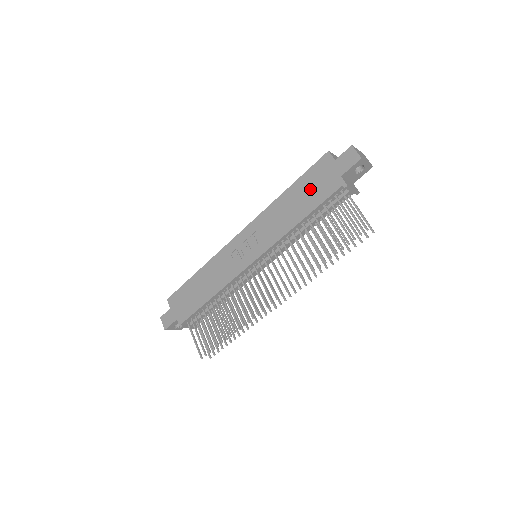
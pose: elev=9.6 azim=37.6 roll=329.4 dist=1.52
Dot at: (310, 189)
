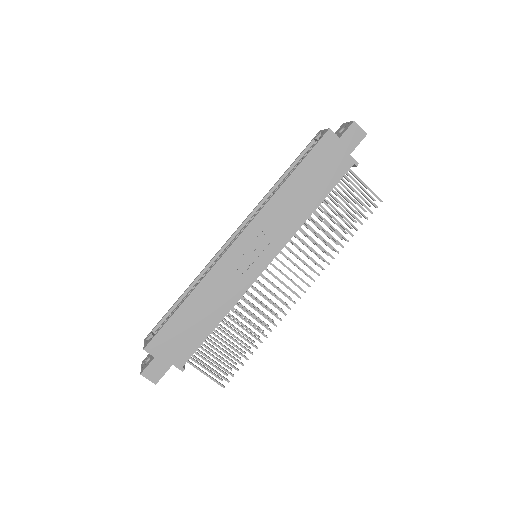
Dot at: (319, 172)
